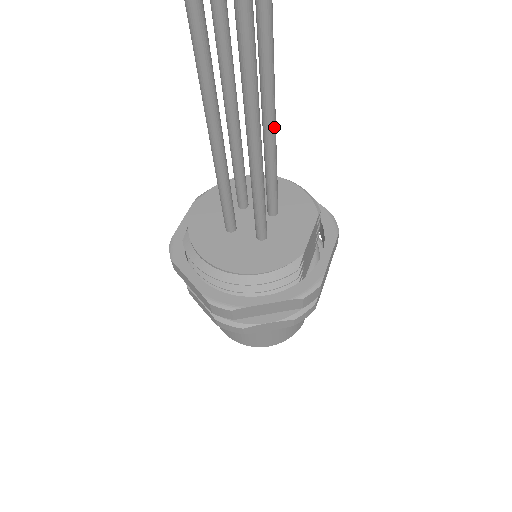
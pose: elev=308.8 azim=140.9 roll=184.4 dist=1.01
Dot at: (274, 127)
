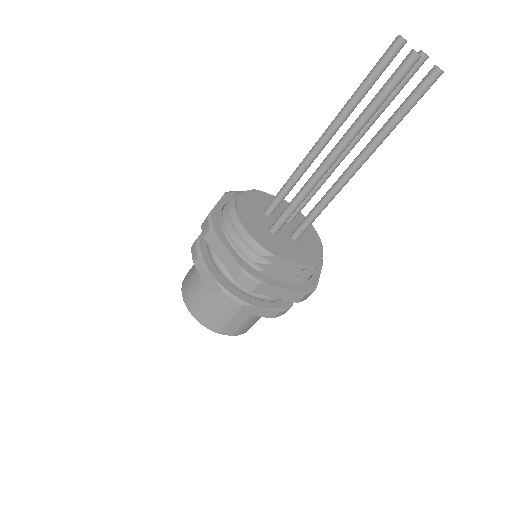
Dot at: (348, 177)
